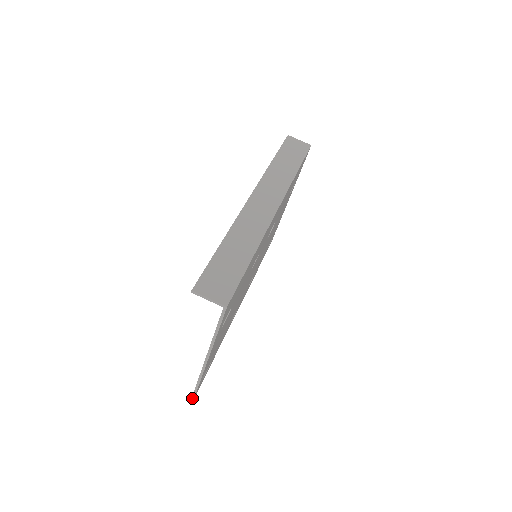
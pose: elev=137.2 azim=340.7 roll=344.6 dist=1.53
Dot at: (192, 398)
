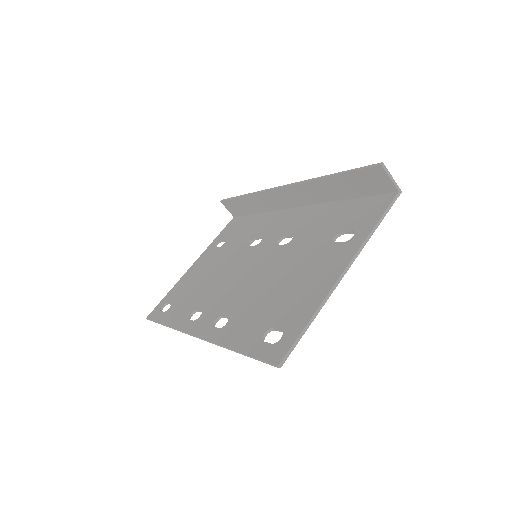
Dot at: (279, 366)
